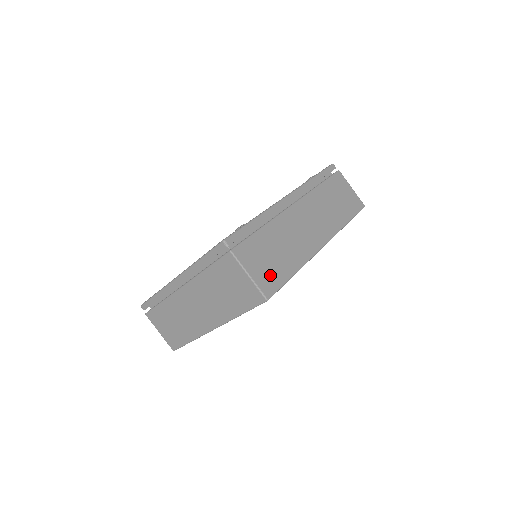
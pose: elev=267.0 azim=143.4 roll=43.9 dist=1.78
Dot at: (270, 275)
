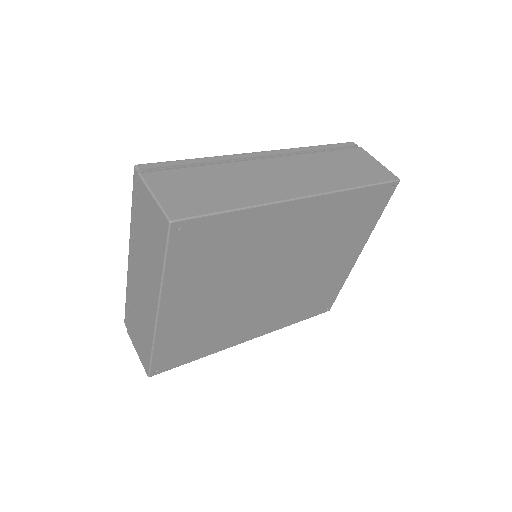
Dot at: (189, 202)
